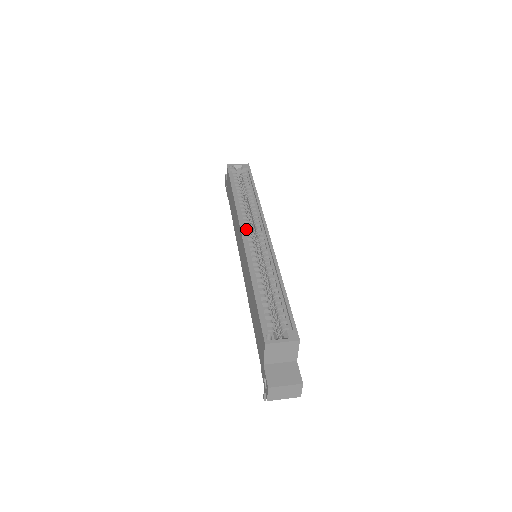
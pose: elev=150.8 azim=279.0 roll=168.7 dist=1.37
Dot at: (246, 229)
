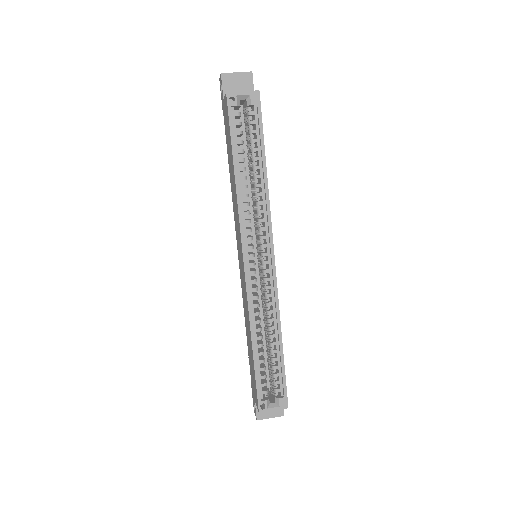
Dot at: occluded
